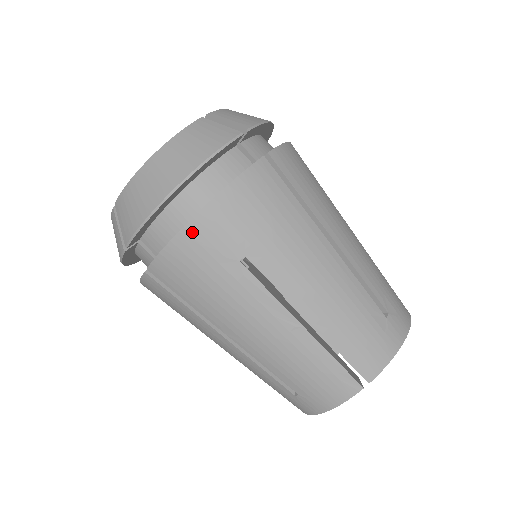
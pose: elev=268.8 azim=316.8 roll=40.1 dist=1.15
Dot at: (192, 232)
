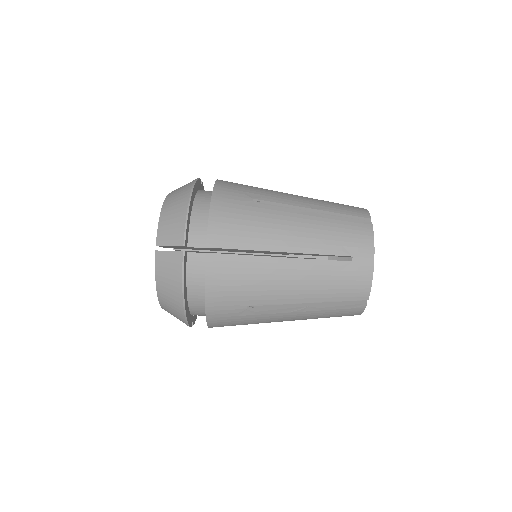
Dot at: (212, 316)
